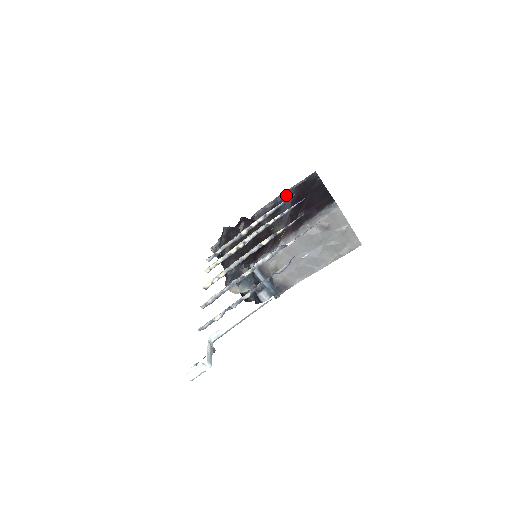
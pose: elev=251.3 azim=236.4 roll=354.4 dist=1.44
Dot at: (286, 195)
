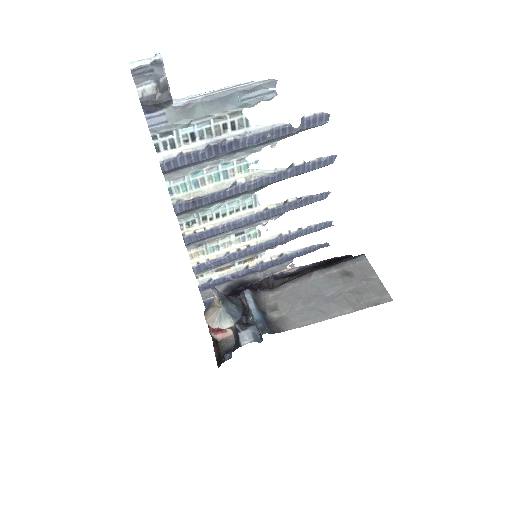
Dot at: (311, 266)
